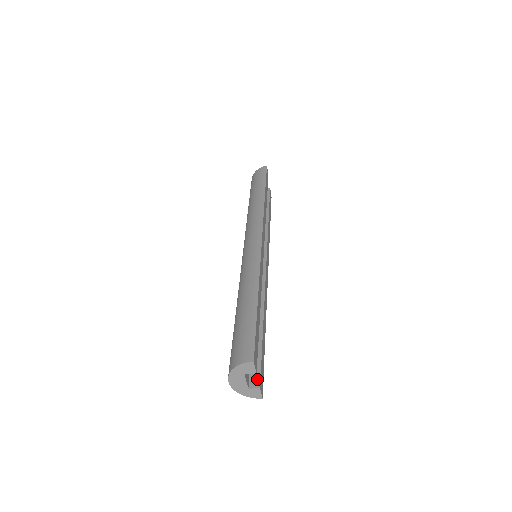
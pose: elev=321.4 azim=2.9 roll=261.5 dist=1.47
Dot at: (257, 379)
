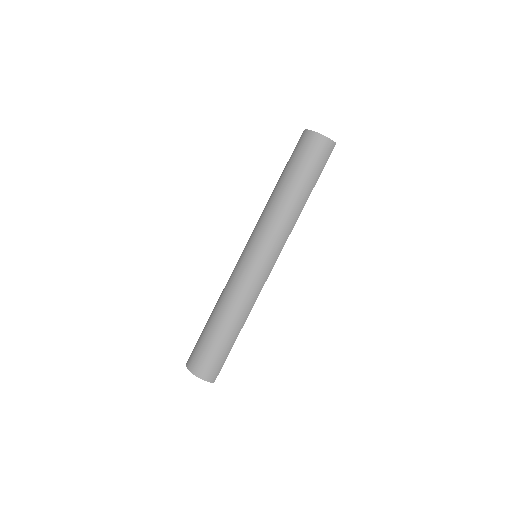
Dot at: occluded
